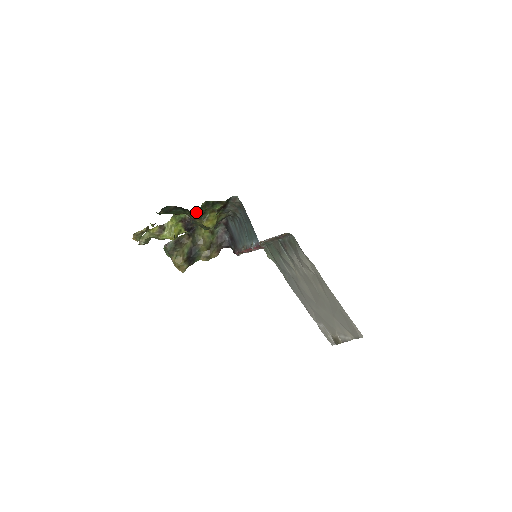
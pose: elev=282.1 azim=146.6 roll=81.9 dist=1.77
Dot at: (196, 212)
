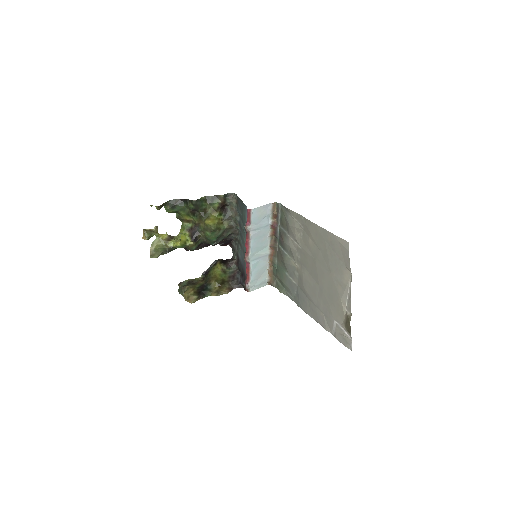
Dot at: (196, 200)
